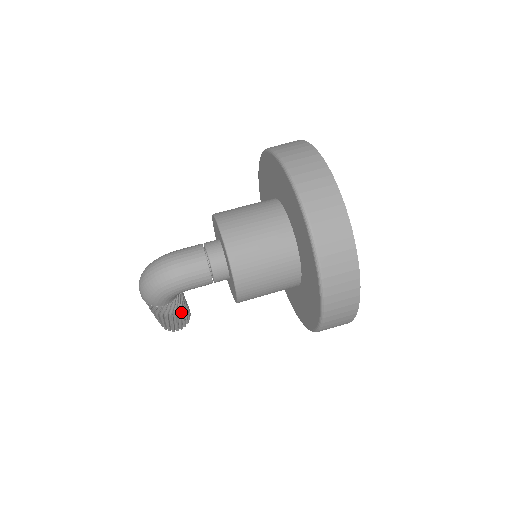
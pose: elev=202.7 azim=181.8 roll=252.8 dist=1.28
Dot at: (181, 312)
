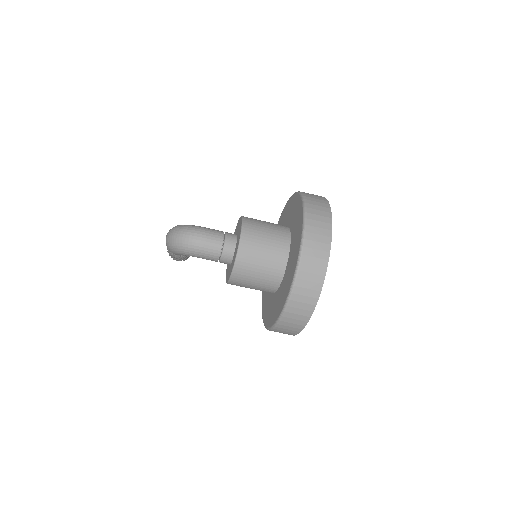
Dot at: occluded
